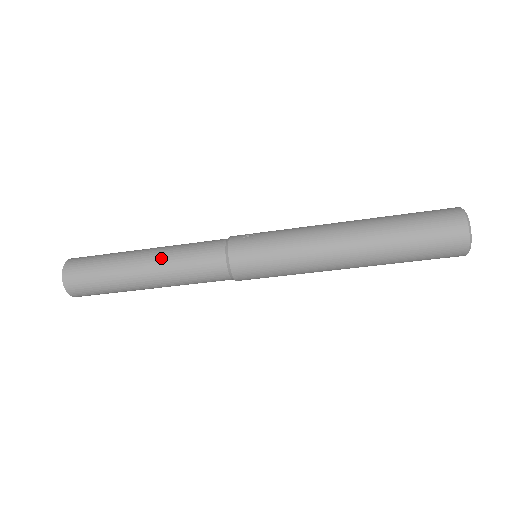
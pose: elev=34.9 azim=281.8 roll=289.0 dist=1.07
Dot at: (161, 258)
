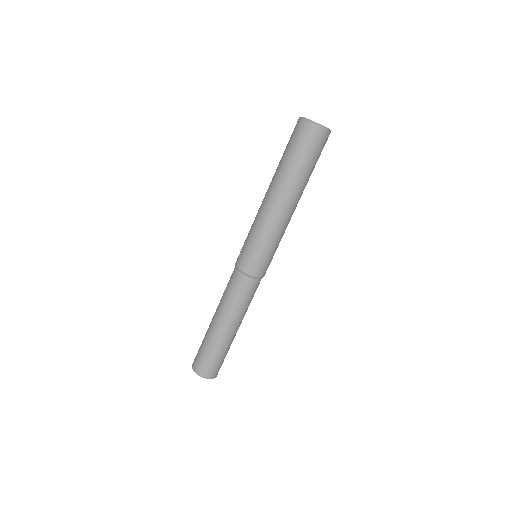
Dot at: (222, 312)
